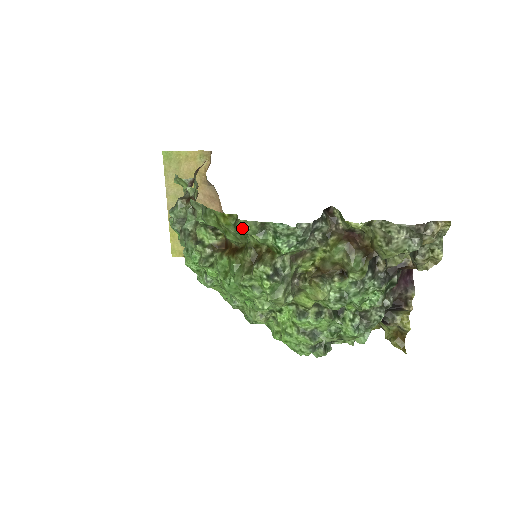
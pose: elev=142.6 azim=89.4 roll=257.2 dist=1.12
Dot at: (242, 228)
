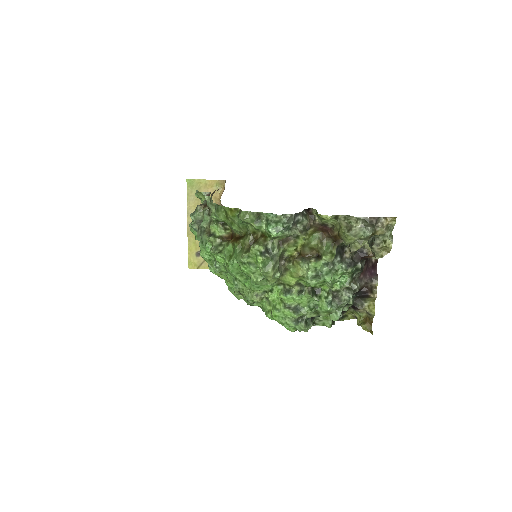
Dot at: (243, 217)
